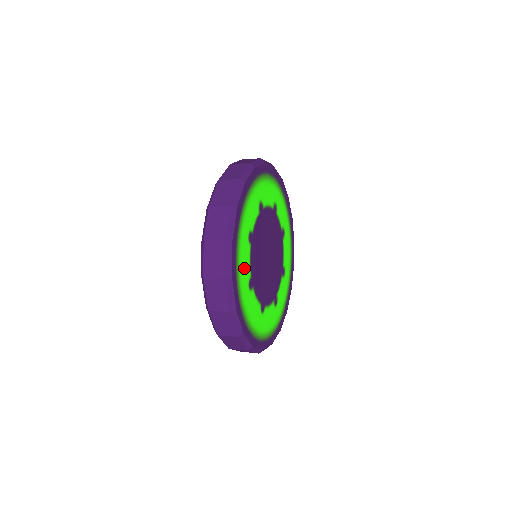
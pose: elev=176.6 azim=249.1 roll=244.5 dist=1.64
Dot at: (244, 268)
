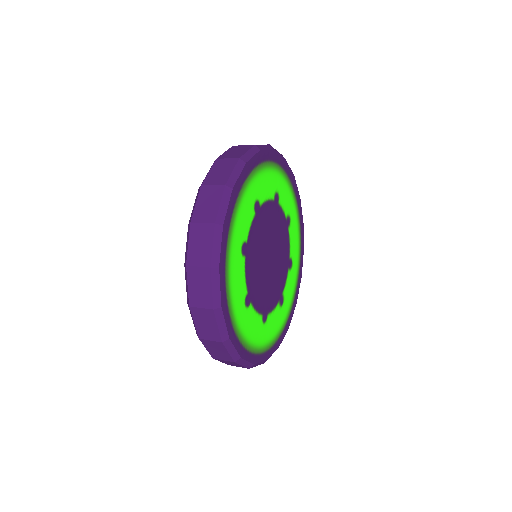
Dot at: (237, 288)
